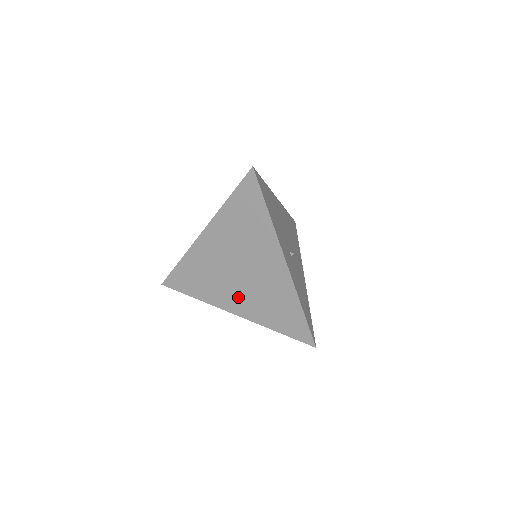
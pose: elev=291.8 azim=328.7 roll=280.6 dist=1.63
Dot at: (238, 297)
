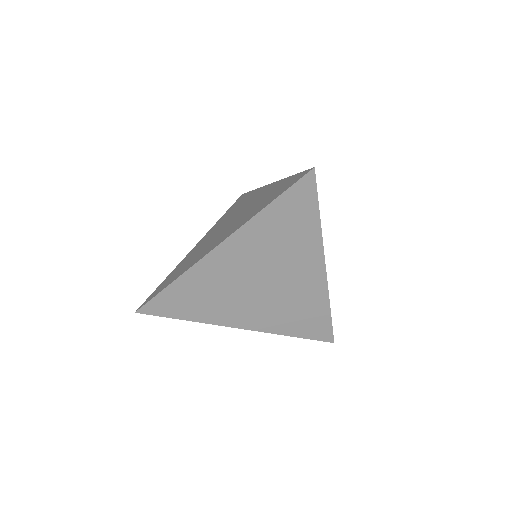
Dot at: (253, 311)
